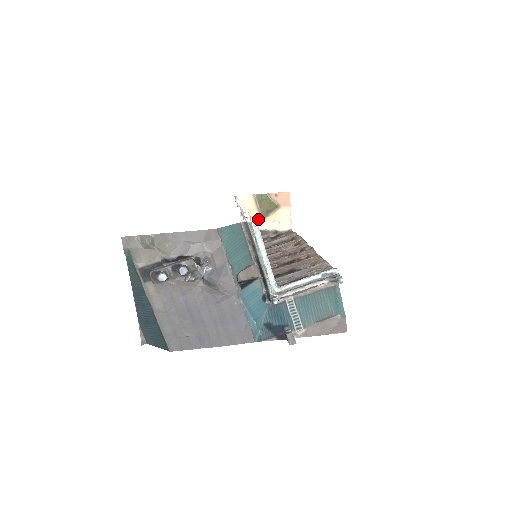
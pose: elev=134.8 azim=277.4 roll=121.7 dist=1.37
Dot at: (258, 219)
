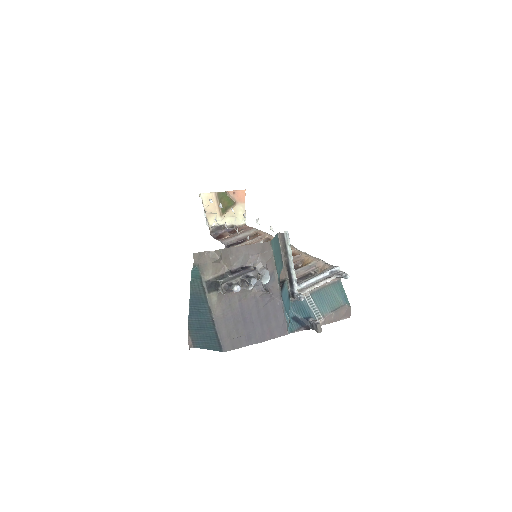
Dot at: (217, 215)
